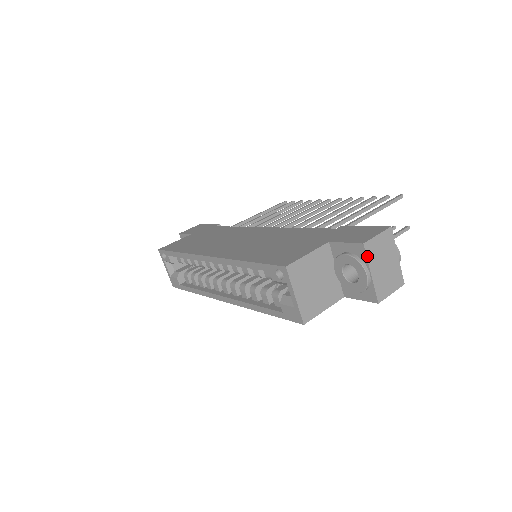
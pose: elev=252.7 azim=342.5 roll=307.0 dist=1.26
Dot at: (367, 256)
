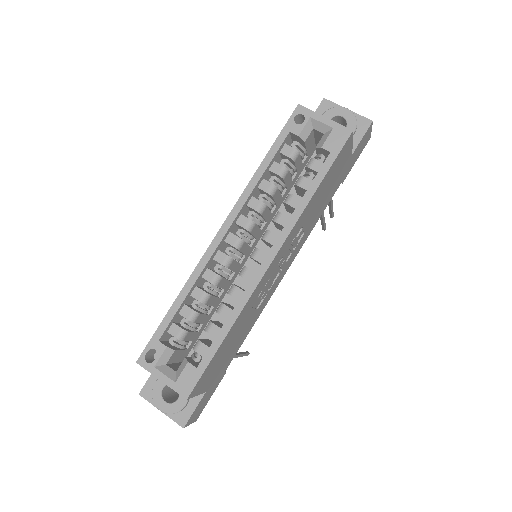
Dot at: (334, 103)
